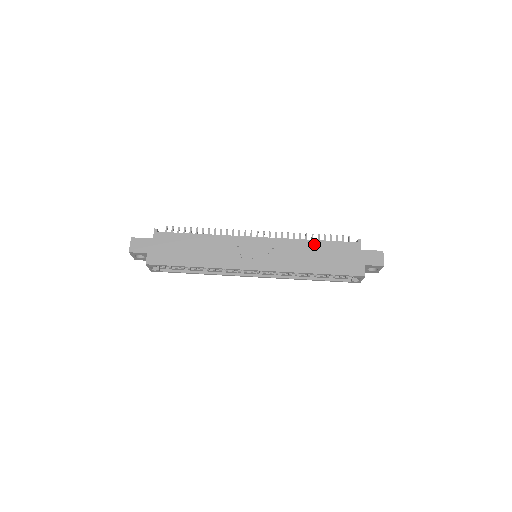
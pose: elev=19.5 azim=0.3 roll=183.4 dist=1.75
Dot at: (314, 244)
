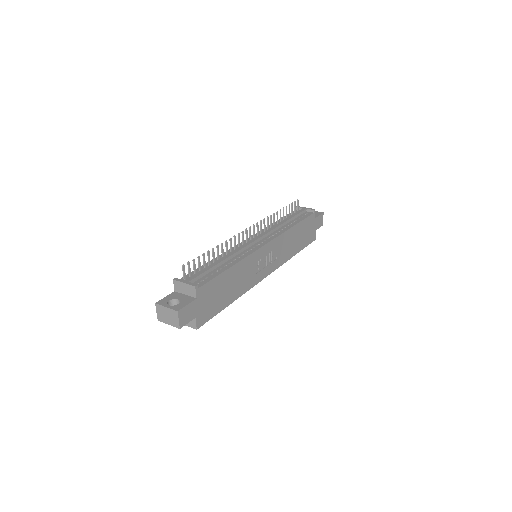
Dot at: (296, 229)
